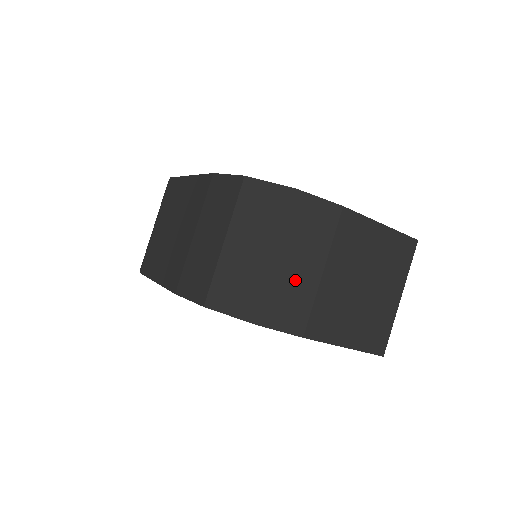
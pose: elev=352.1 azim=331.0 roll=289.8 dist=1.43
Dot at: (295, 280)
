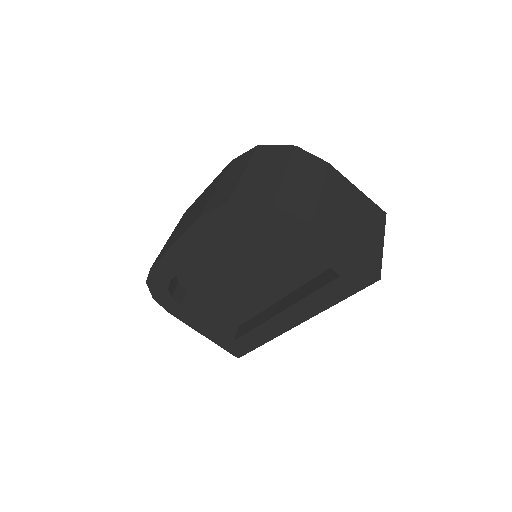
Dot at: (301, 189)
